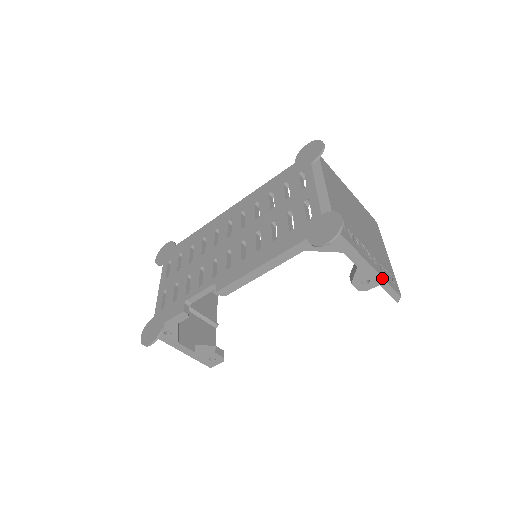
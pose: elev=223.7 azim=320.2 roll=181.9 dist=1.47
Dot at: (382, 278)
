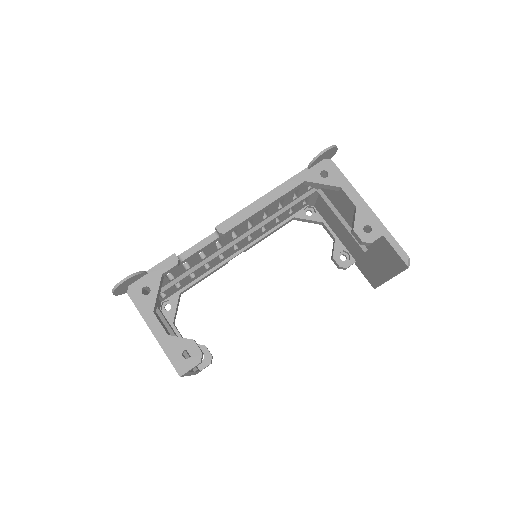
Dot at: (383, 226)
